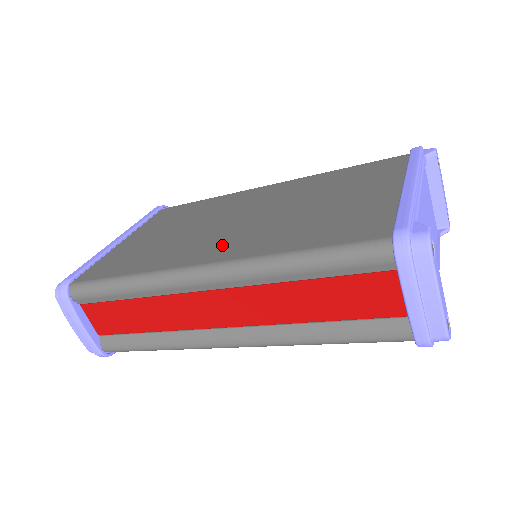
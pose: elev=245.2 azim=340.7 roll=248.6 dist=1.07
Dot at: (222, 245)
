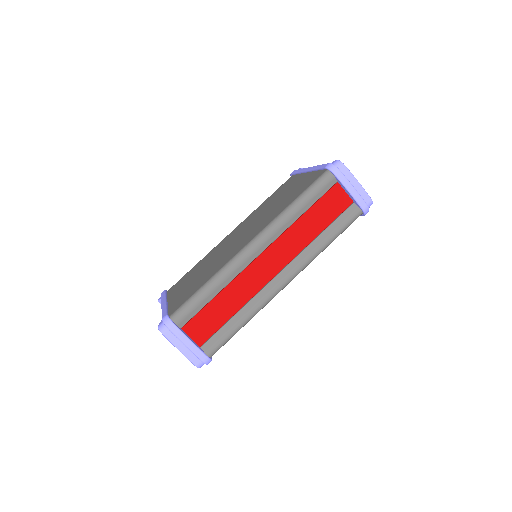
Dot at: (247, 238)
